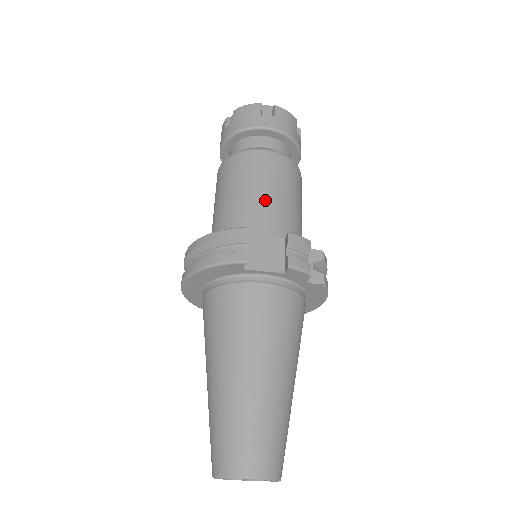
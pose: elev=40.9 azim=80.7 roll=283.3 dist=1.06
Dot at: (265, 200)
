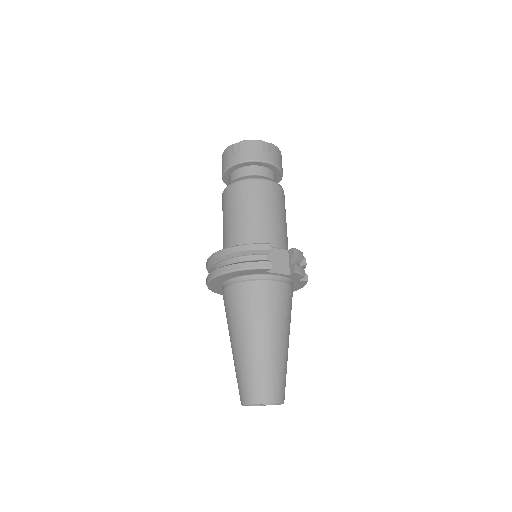
Dot at: (272, 220)
